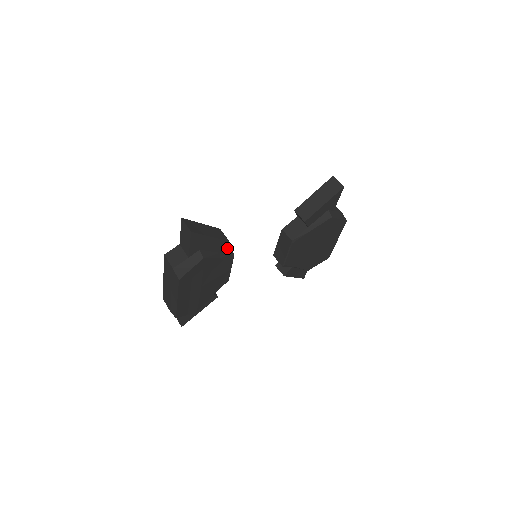
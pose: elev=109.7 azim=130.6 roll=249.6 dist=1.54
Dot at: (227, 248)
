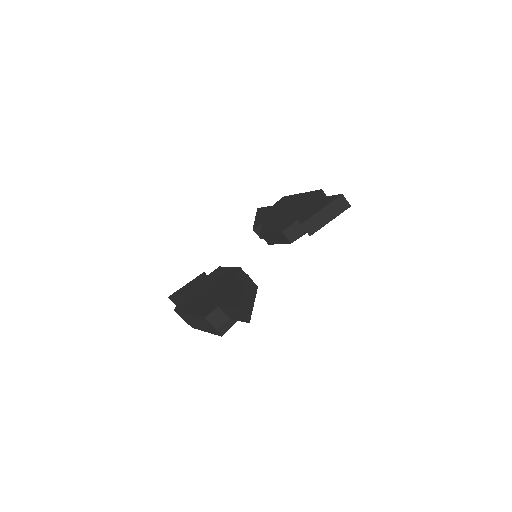
Dot at: occluded
